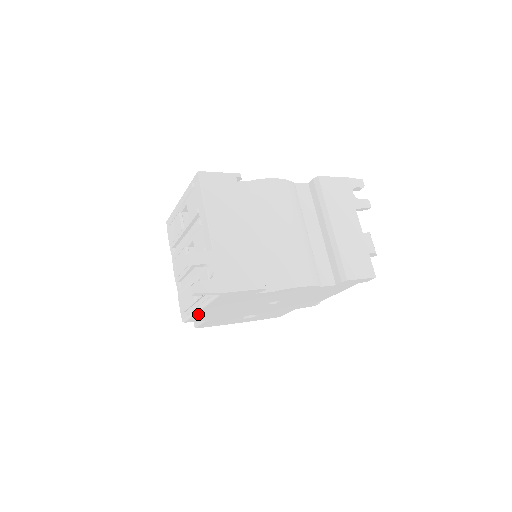
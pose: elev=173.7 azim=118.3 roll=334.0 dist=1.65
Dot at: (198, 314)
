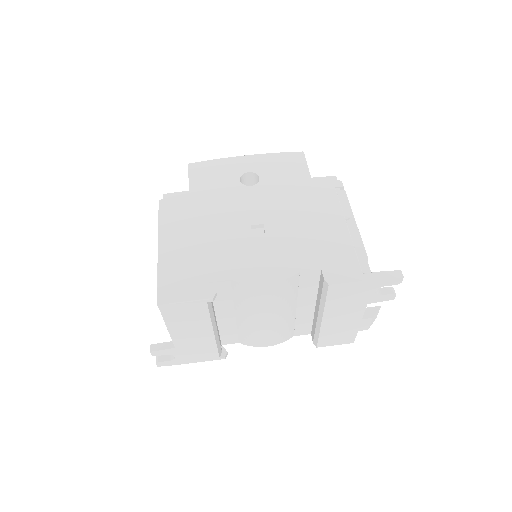
Dot at: occluded
